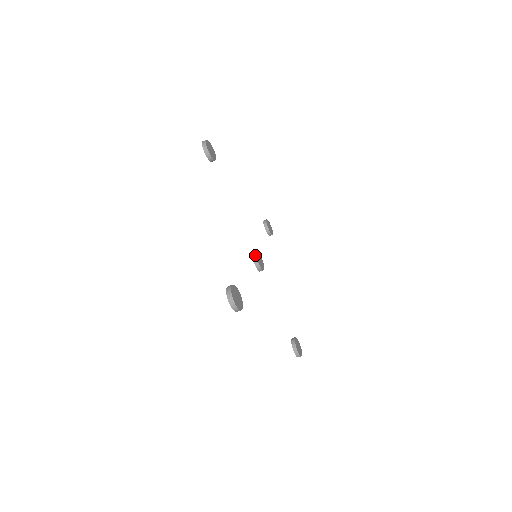
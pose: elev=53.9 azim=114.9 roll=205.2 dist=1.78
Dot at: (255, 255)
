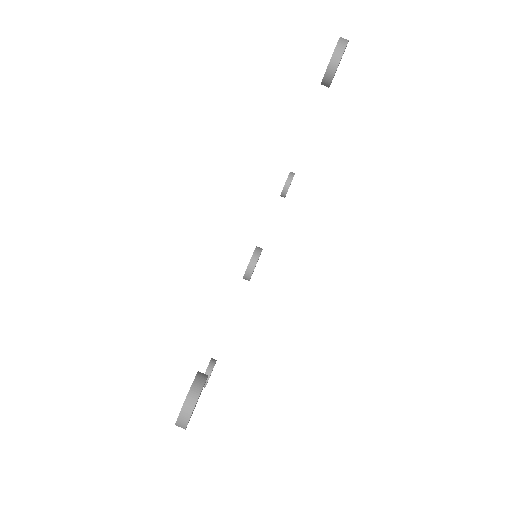
Dot at: (257, 259)
